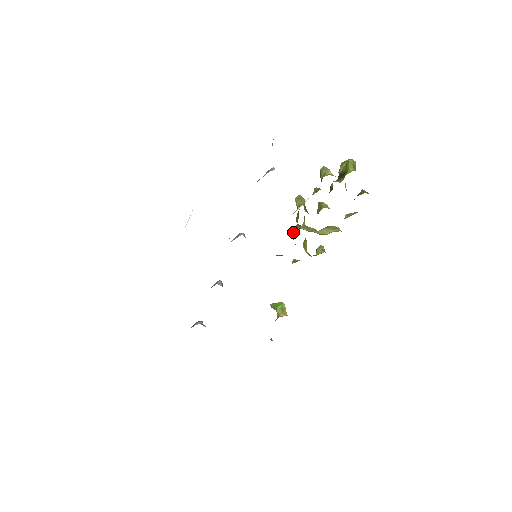
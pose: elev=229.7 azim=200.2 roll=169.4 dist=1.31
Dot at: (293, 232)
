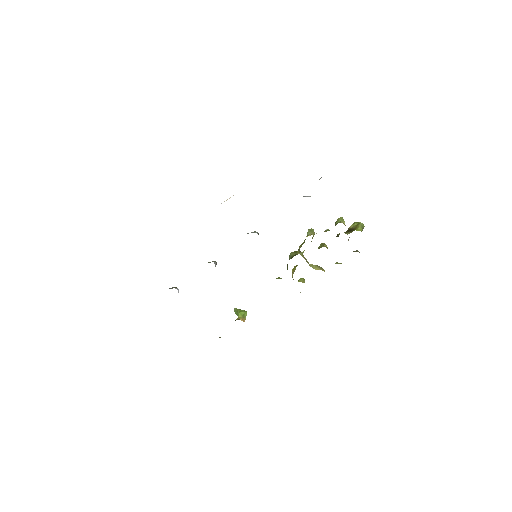
Dot at: (292, 254)
